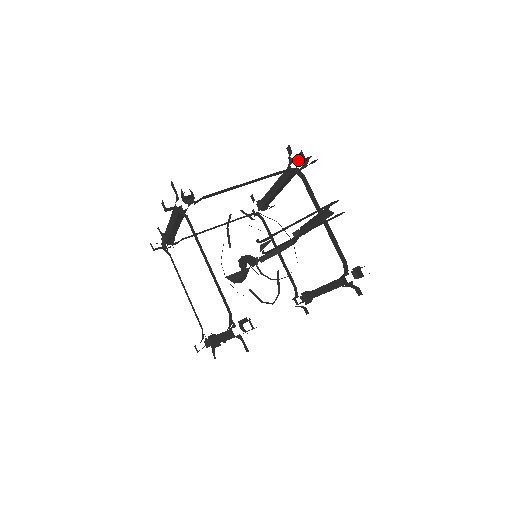
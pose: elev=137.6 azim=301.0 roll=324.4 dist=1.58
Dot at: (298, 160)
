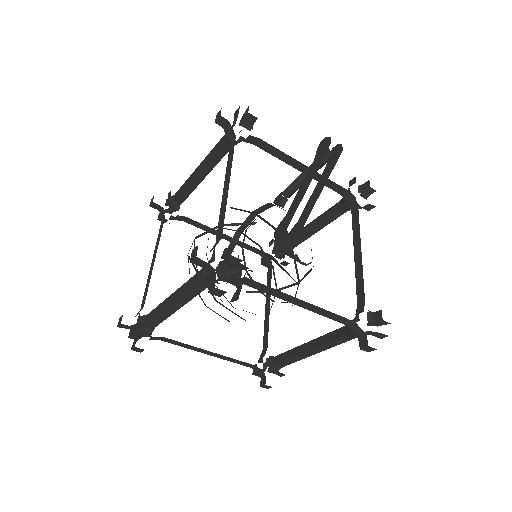
Dot at: (246, 126)
